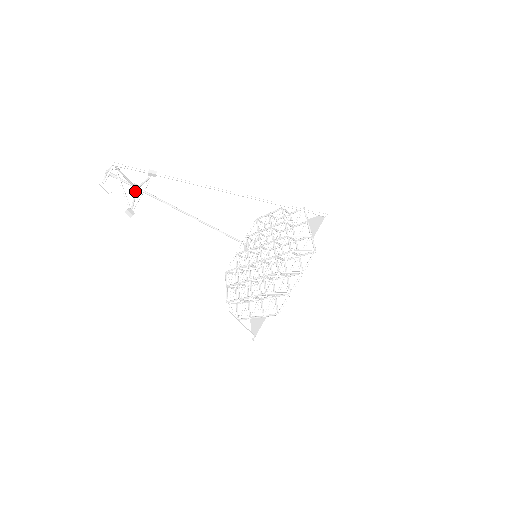
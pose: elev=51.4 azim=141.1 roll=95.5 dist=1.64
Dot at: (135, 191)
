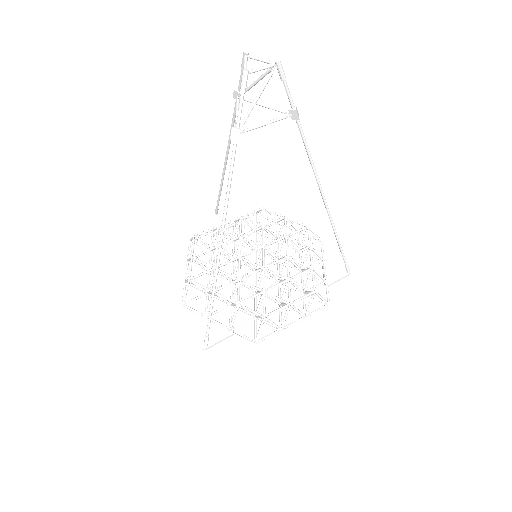
Dot at: occluded
